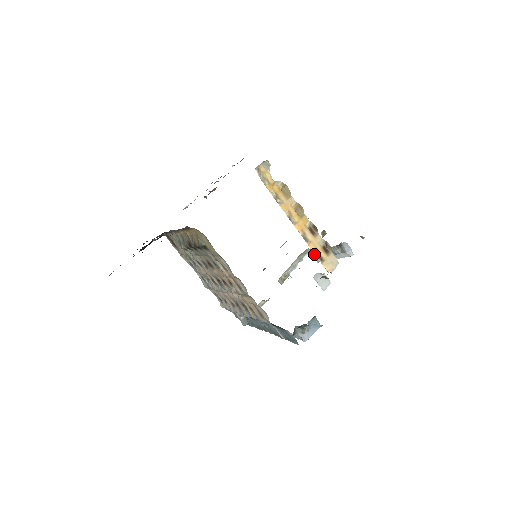
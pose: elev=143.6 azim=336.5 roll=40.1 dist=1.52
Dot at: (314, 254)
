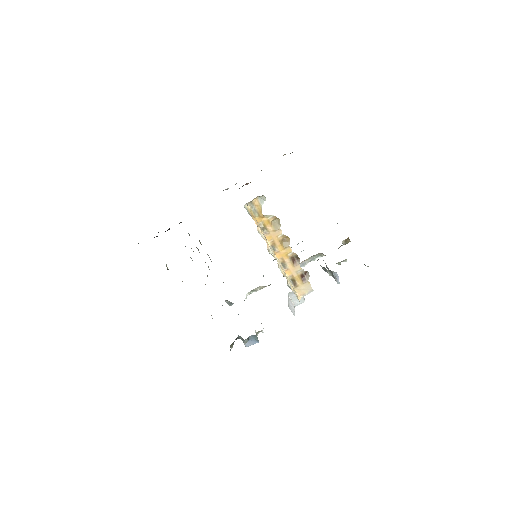
Dot at: occluded
